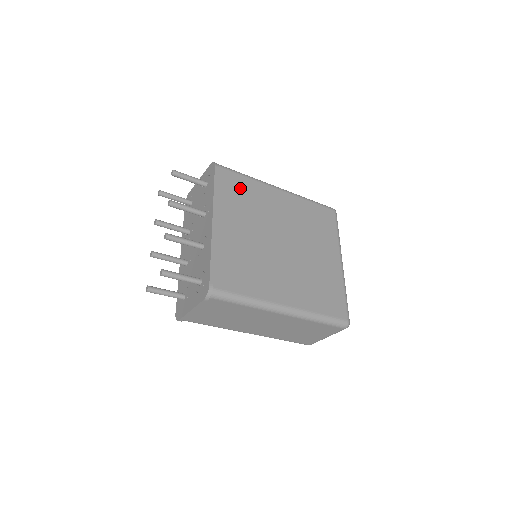
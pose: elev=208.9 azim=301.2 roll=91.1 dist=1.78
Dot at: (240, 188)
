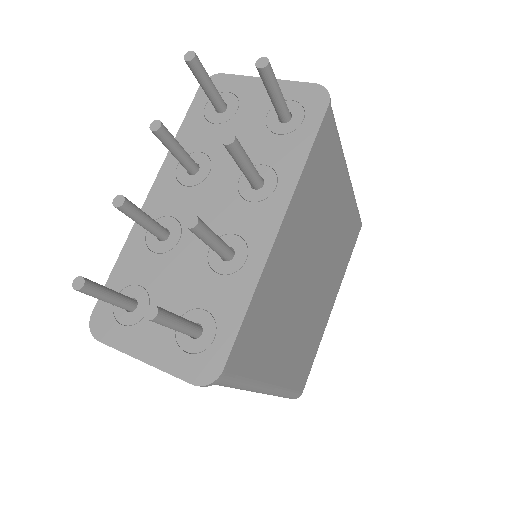
Dot at: (326, 162)
